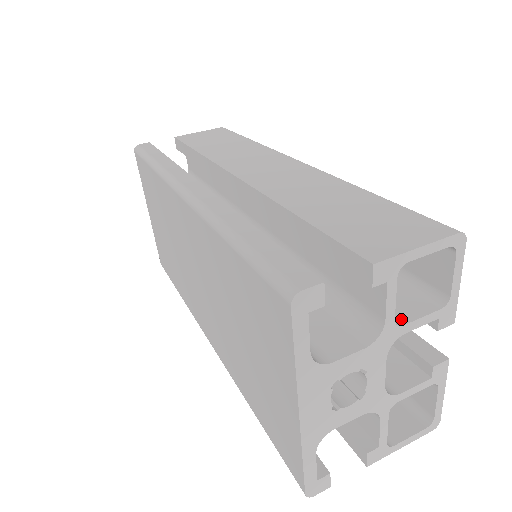
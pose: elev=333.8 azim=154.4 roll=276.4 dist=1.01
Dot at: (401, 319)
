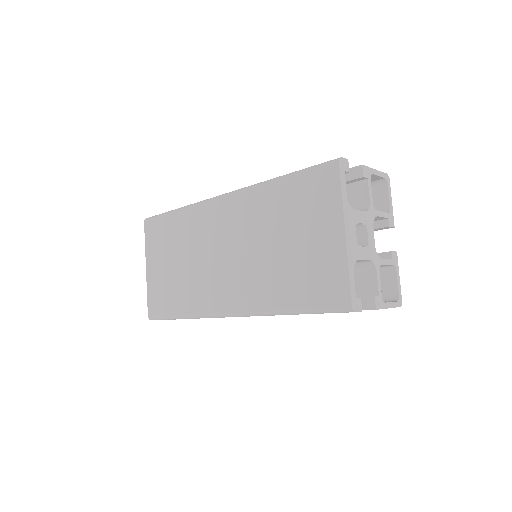
Dot at: occluded
